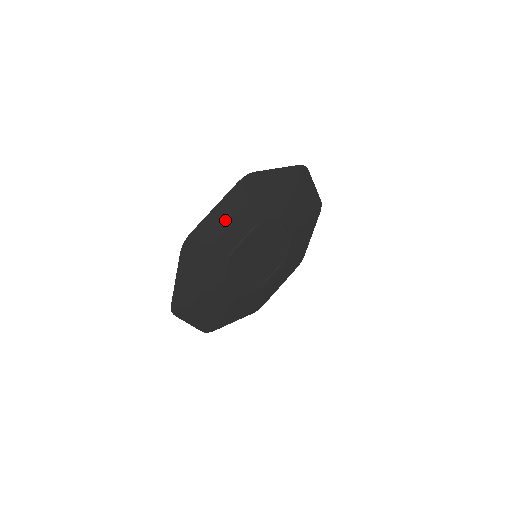
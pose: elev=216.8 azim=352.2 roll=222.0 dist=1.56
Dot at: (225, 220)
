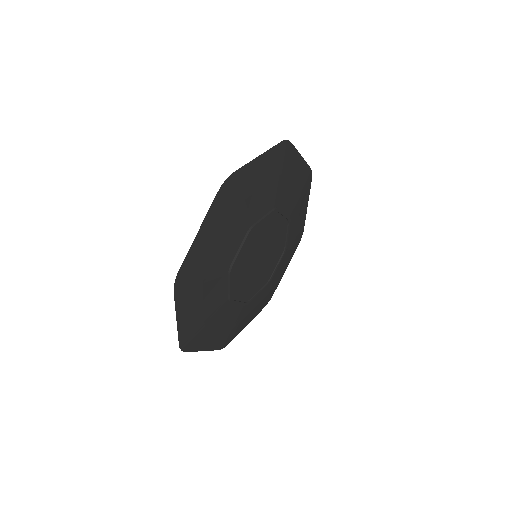
Dot at: (196, 308)
